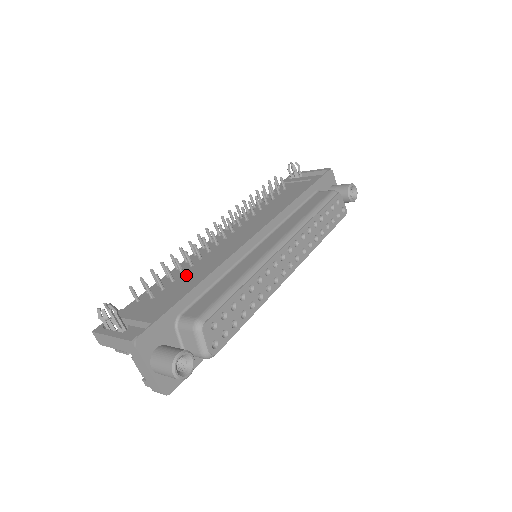
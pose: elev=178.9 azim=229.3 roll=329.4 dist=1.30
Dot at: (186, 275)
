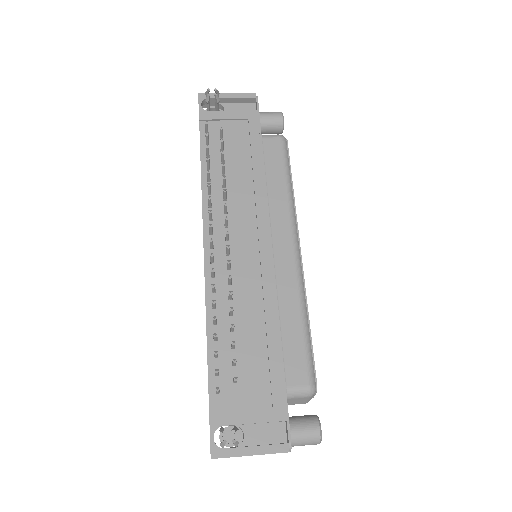
Dot at: (242, 333)
